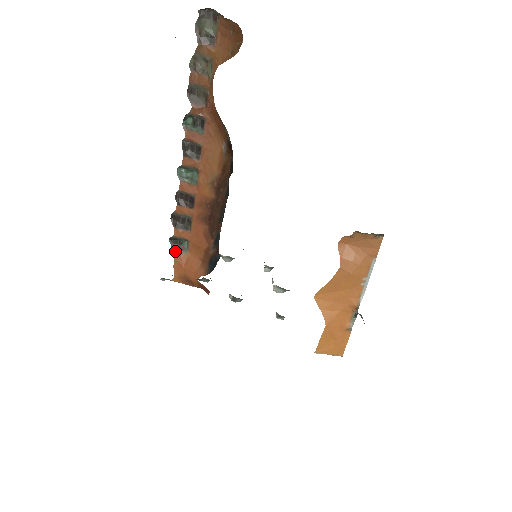
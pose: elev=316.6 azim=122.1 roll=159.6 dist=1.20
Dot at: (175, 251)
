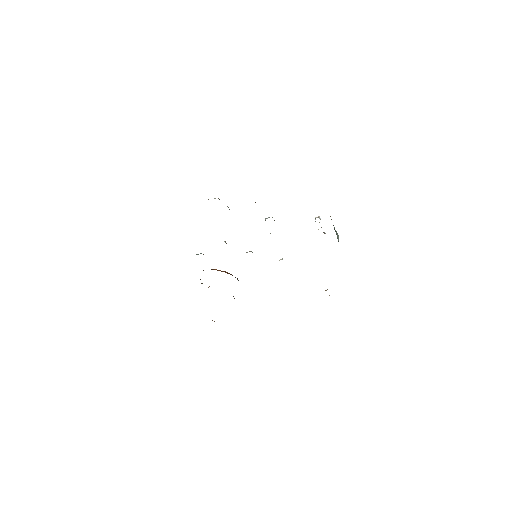
Dot at: occluded
